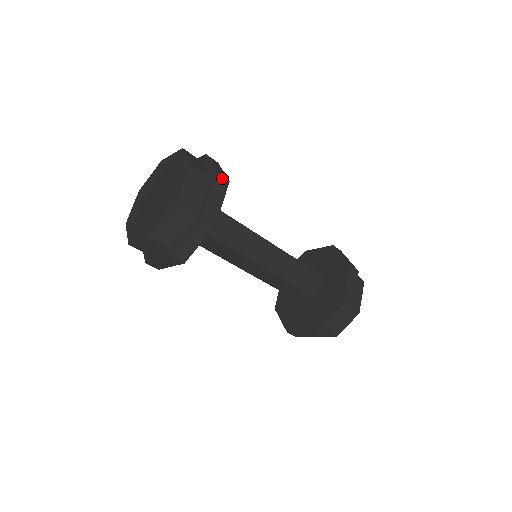
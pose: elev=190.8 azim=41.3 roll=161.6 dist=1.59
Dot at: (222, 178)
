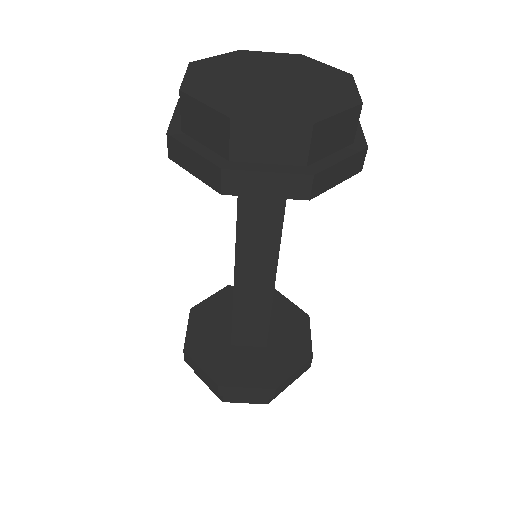
Dot at: occluded
